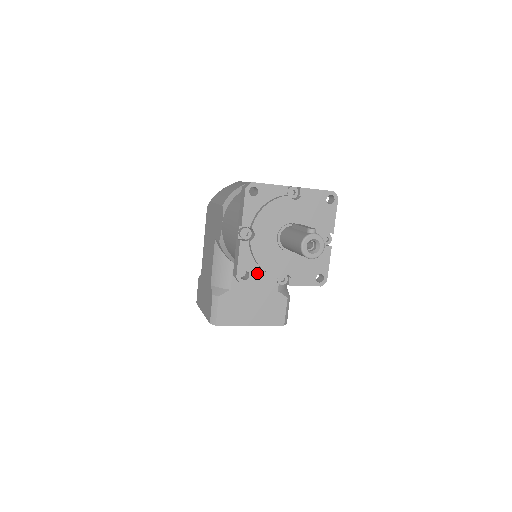
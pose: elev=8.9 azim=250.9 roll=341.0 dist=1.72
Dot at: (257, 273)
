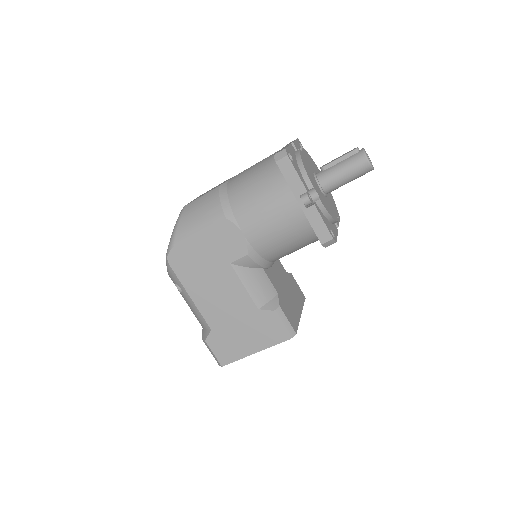
Dot at: (332, 227)
